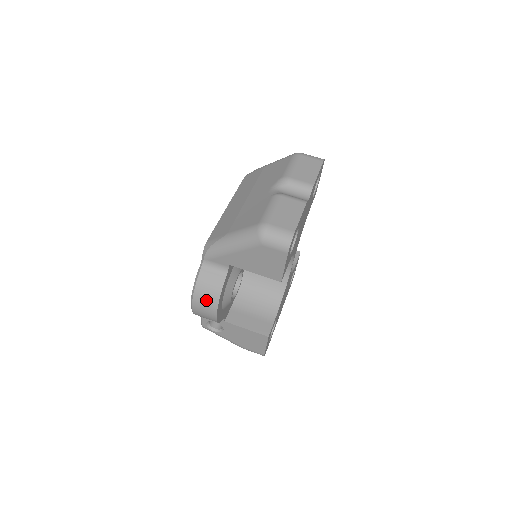
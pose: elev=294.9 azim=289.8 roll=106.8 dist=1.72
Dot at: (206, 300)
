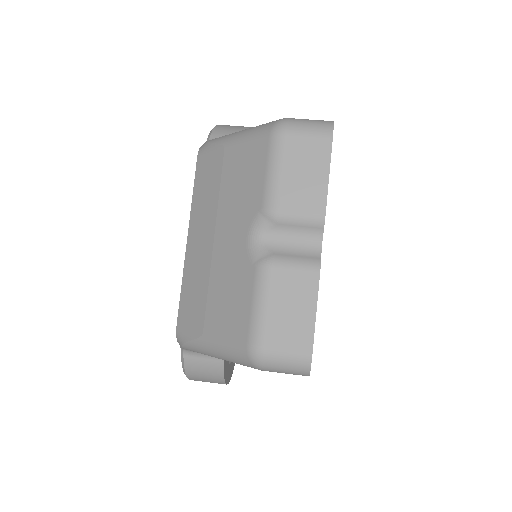
Dot at: (207, 381)
